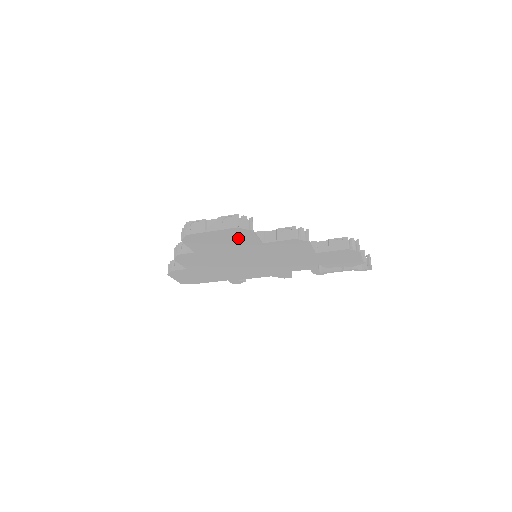
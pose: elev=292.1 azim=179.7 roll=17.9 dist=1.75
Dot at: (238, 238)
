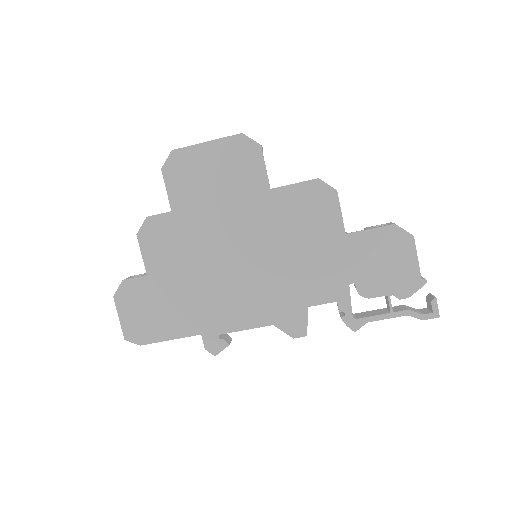
Dot at: (239, 168)
